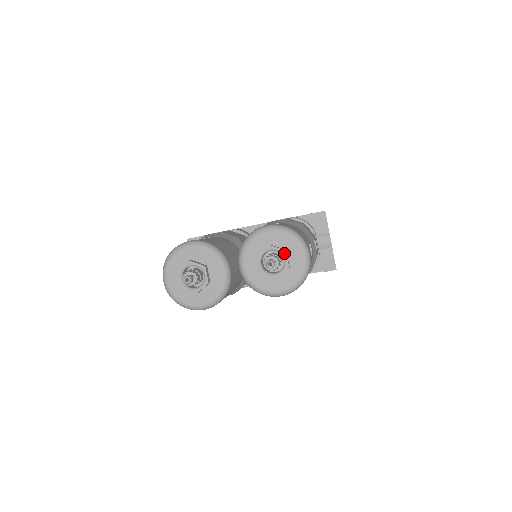
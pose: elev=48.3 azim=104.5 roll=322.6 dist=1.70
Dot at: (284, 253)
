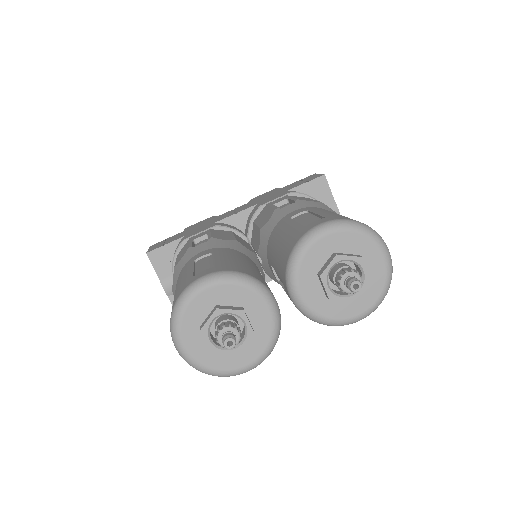
Dot at: (361, 261)
